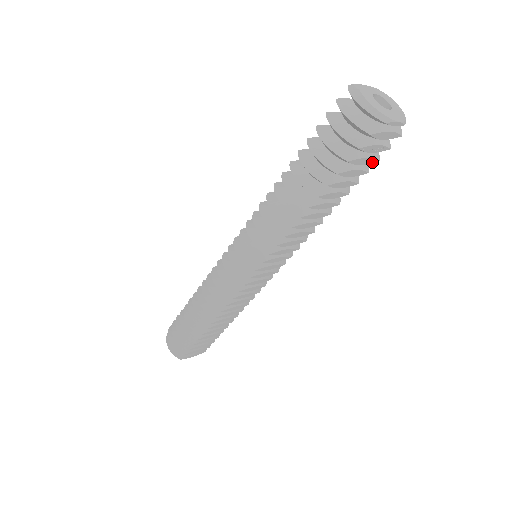
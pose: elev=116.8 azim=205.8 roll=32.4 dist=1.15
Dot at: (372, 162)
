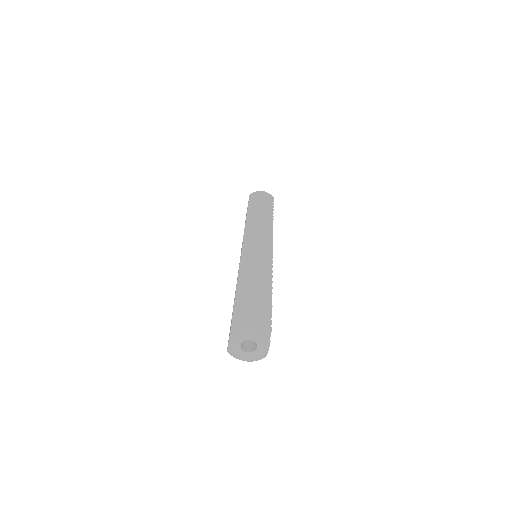
Dot at: occluded
